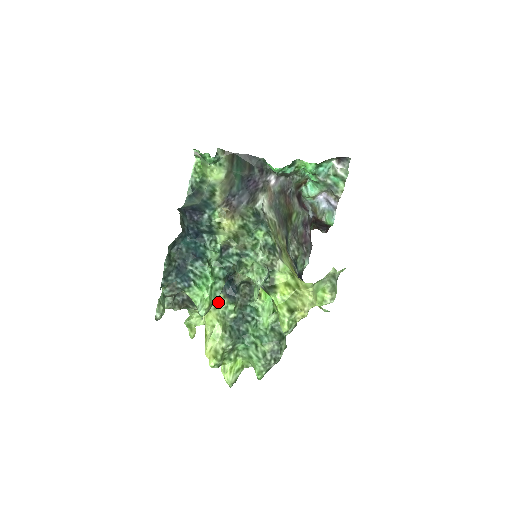
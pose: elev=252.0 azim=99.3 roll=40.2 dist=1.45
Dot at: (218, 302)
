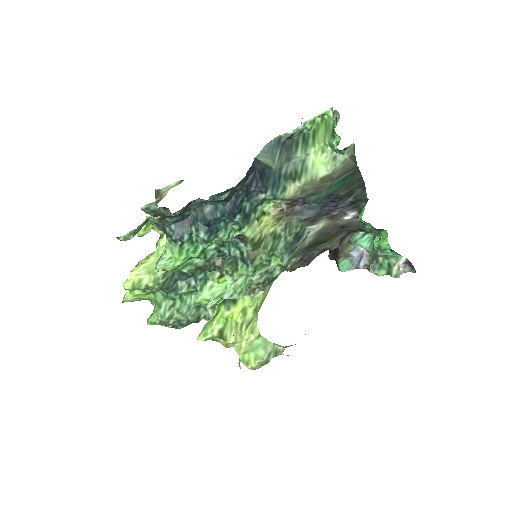
Dot at: occluded
